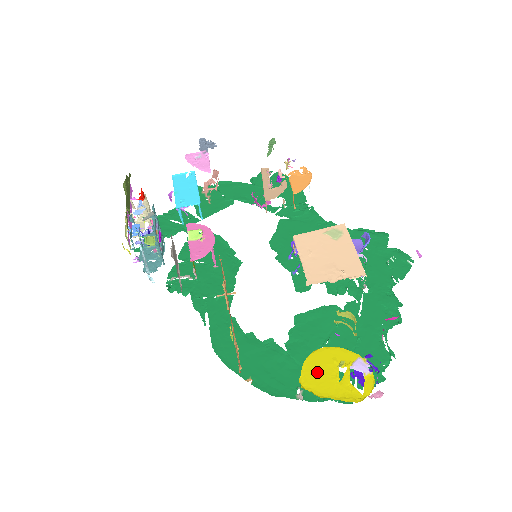
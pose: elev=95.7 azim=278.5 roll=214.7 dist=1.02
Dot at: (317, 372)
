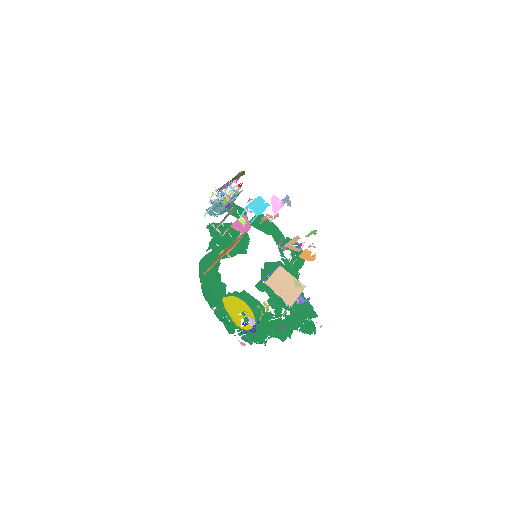
Dot at: (233, 303)
